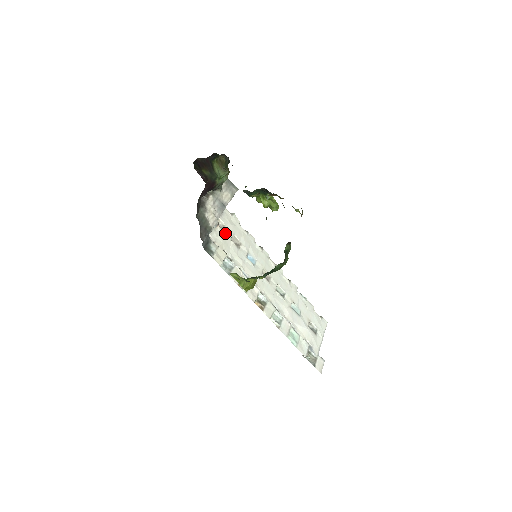
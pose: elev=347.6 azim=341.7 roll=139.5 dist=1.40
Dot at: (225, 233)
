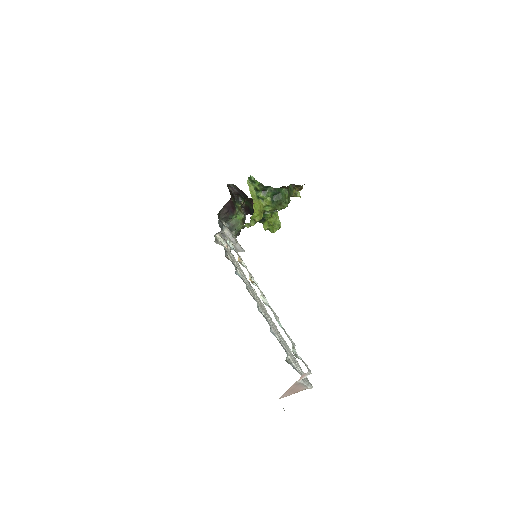
Dot at: occluded
